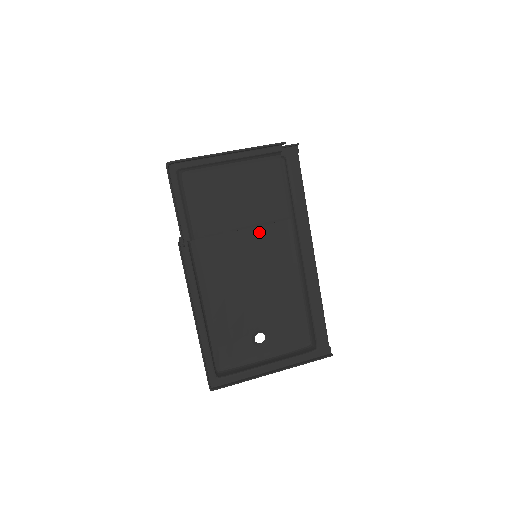
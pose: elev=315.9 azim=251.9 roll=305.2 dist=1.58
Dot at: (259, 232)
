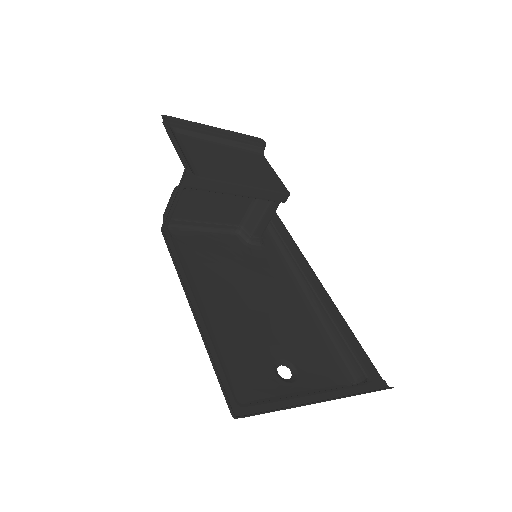
Dot at: (249, 254)
